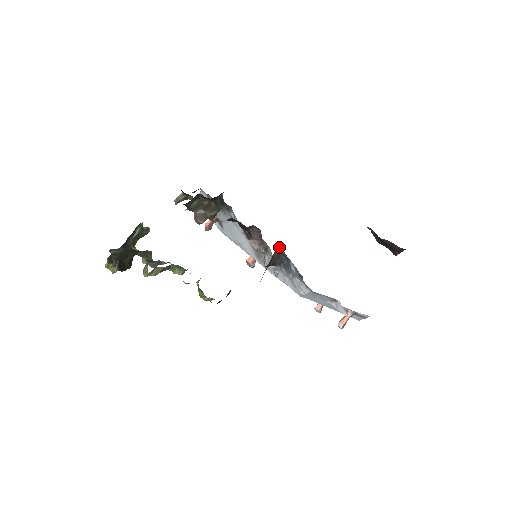
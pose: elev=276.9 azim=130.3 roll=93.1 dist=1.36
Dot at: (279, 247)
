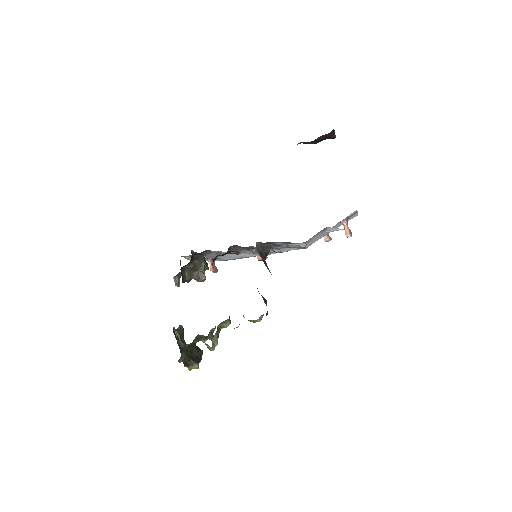
Dot at: occluded
